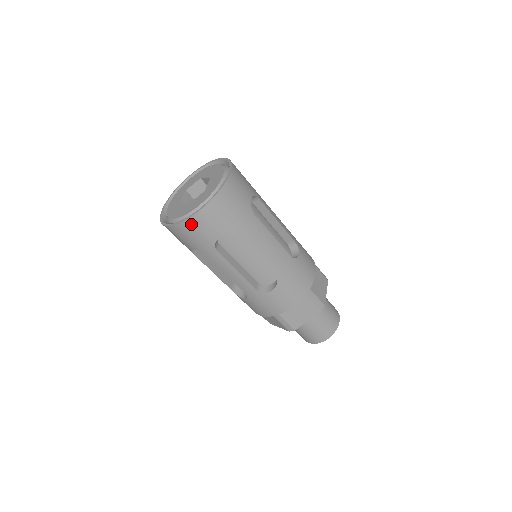
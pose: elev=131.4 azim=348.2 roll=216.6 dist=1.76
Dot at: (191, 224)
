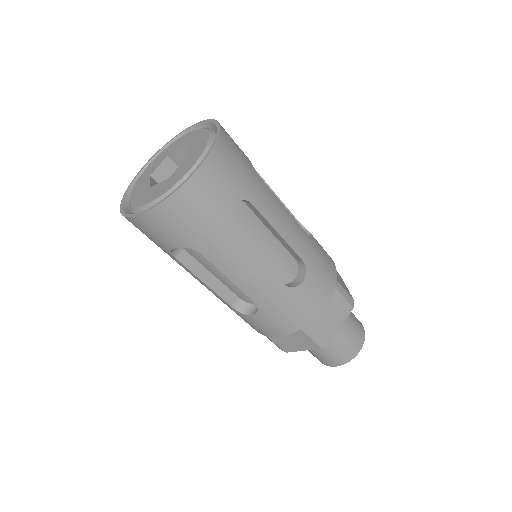
Dot at: (136, 223)
